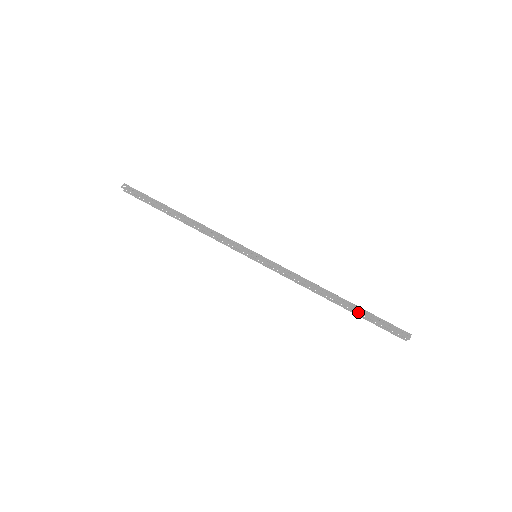
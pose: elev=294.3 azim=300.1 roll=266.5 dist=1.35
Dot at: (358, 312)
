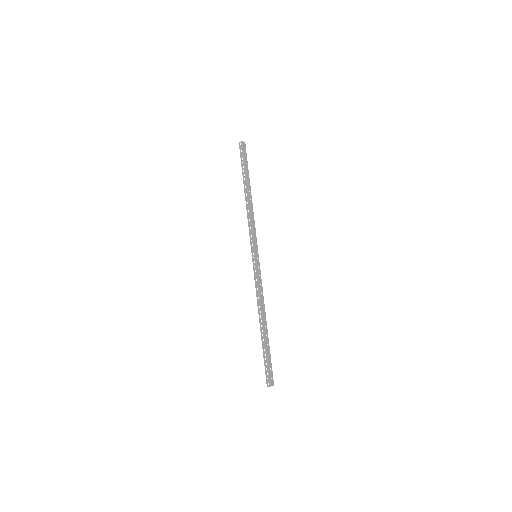
Dot at: (262, 344)
